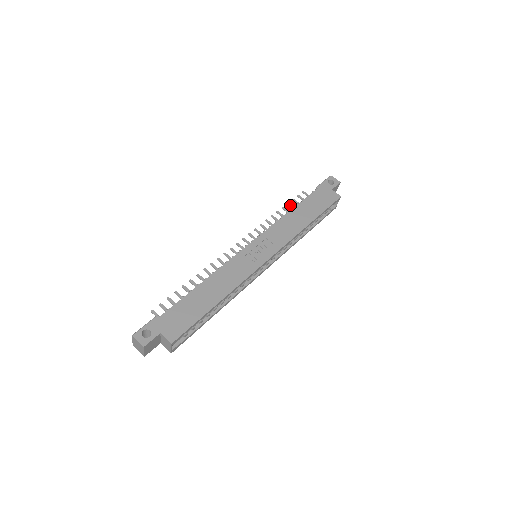
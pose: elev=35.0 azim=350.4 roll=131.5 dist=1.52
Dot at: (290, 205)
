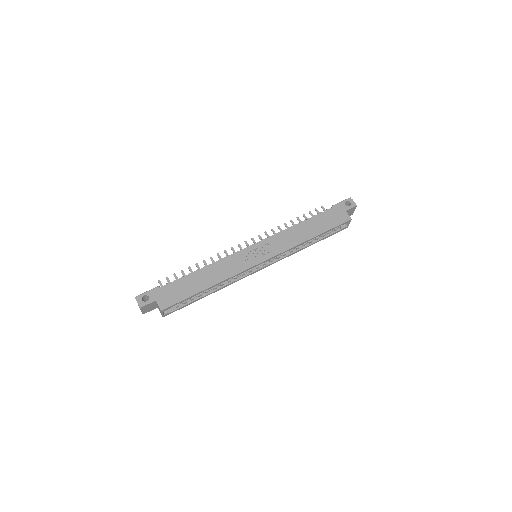
Dot at: (305, 217)
